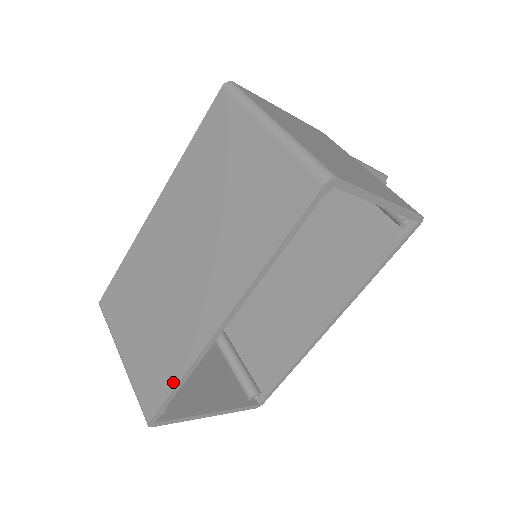
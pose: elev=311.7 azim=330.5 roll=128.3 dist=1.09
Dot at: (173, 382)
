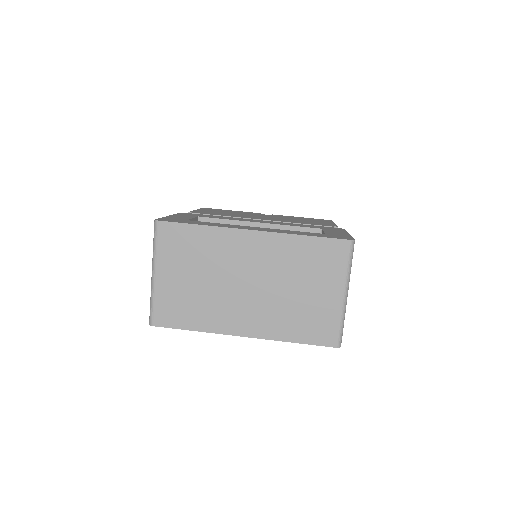
Dot at: (188, 327)
